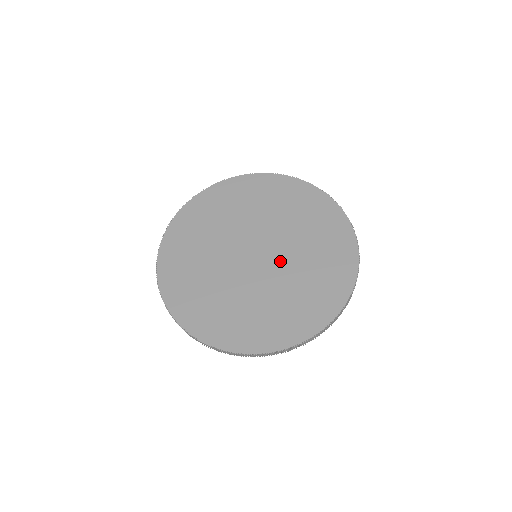
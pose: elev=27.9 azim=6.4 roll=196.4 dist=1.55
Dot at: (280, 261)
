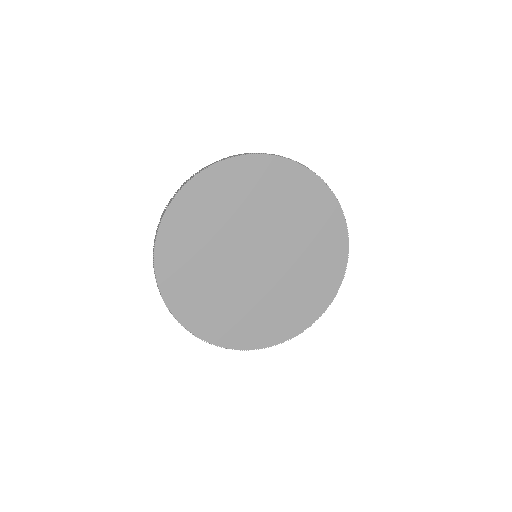
Dot at: (278, 268)
